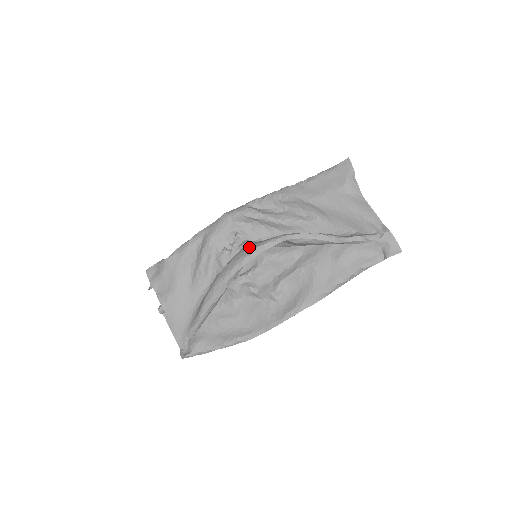
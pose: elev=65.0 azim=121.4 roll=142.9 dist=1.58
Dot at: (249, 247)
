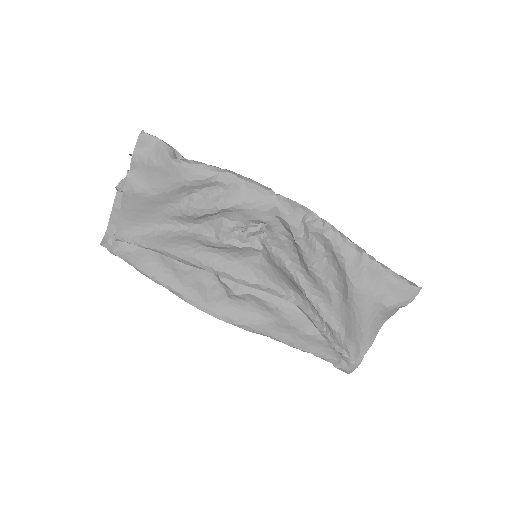
Dot at: (258, 271)
